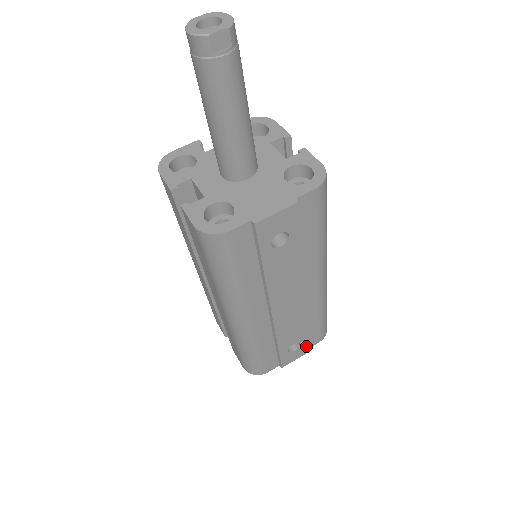
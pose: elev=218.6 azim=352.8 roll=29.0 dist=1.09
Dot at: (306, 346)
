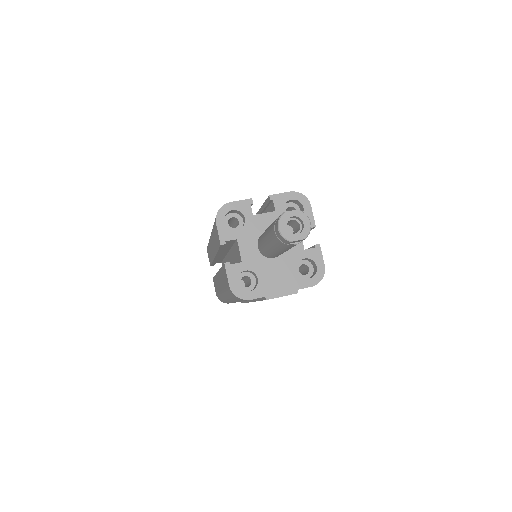
Dot at: occluded
